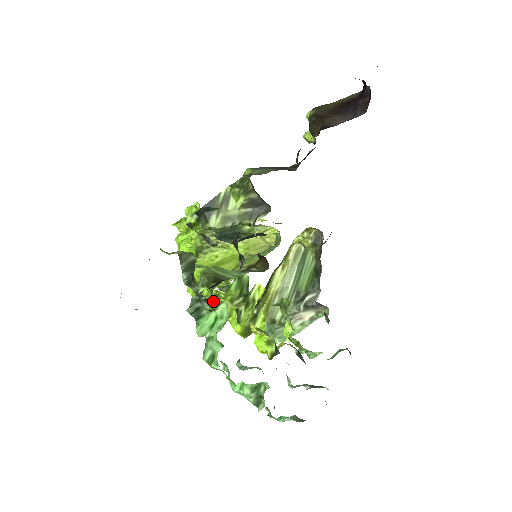
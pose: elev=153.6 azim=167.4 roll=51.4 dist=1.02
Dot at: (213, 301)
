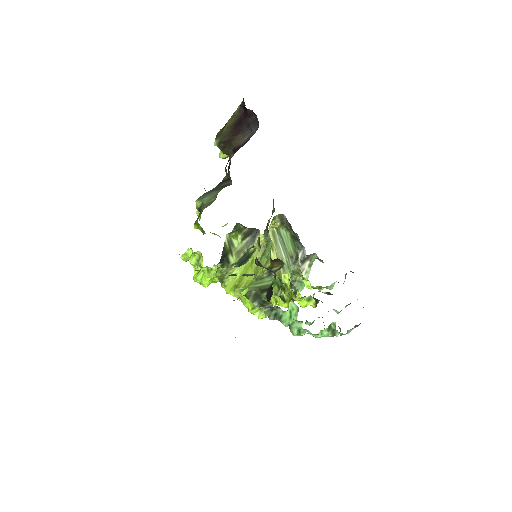
Dot at: occluded
